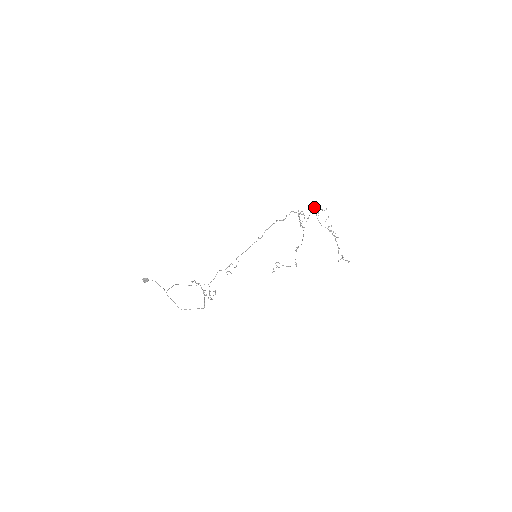
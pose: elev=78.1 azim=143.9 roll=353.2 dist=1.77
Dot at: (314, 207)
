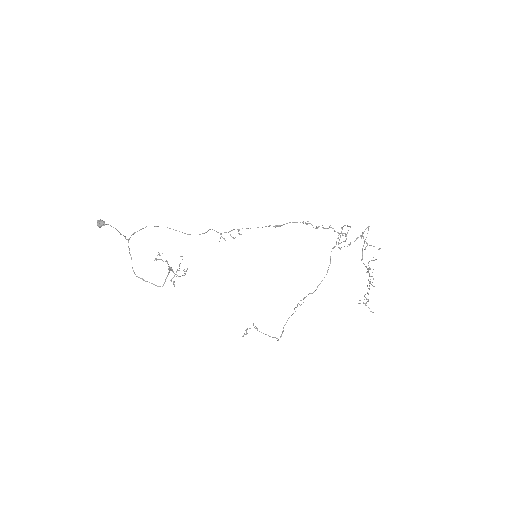
Dot at: (368, 230)
